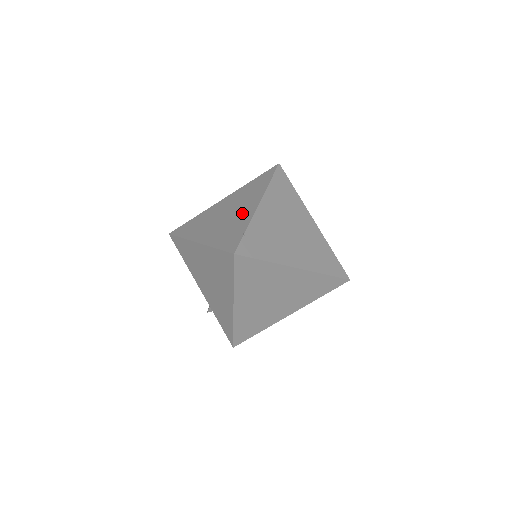
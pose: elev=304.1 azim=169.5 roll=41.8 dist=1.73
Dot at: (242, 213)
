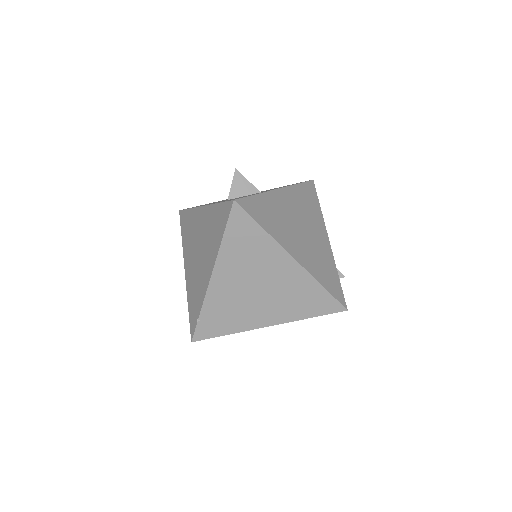
Dot at: (202, 275)
